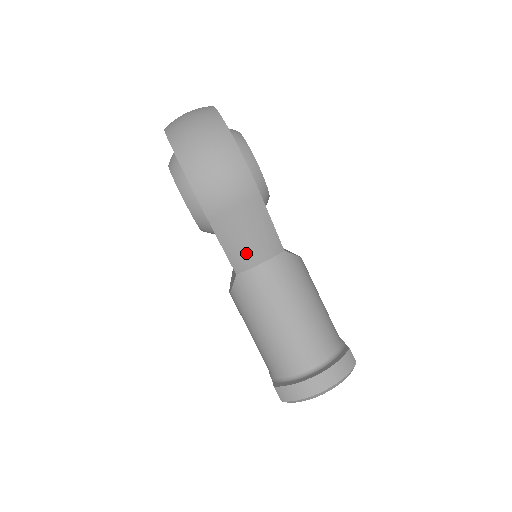
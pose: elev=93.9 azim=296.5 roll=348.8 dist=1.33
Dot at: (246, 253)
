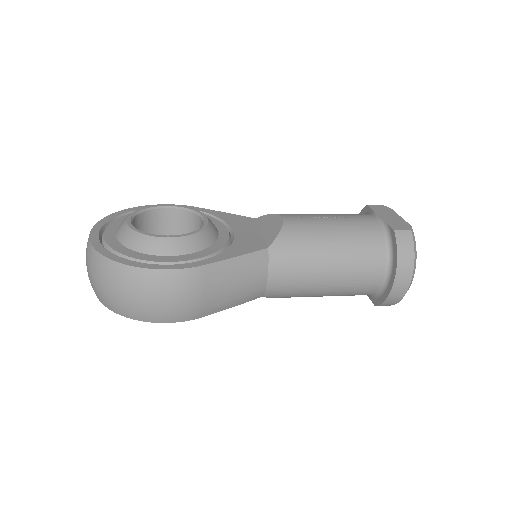
Dot at: (250, 290)
